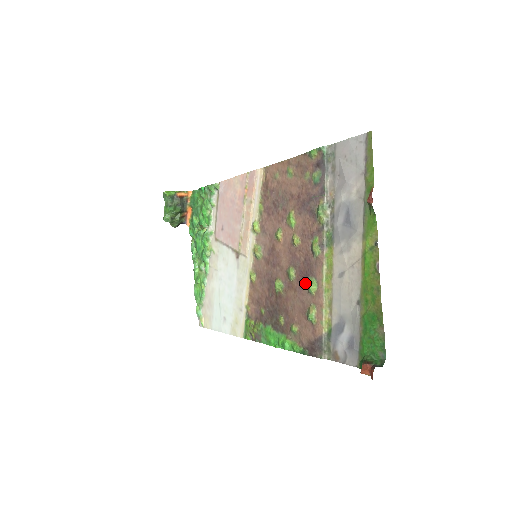
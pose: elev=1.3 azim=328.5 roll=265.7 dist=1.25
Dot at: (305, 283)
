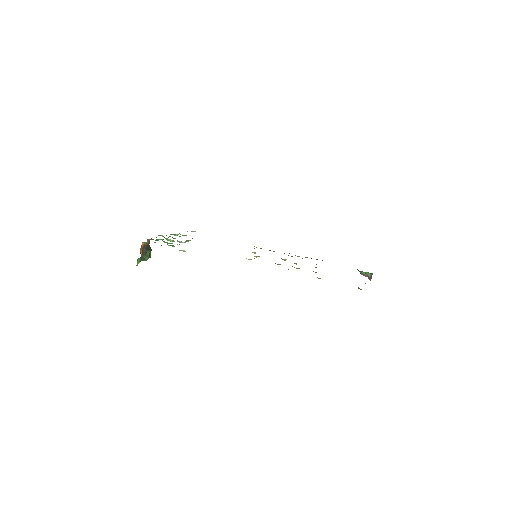
Dot at: occluded
